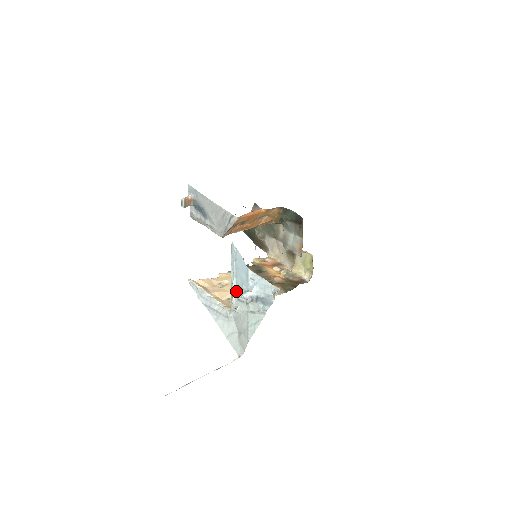
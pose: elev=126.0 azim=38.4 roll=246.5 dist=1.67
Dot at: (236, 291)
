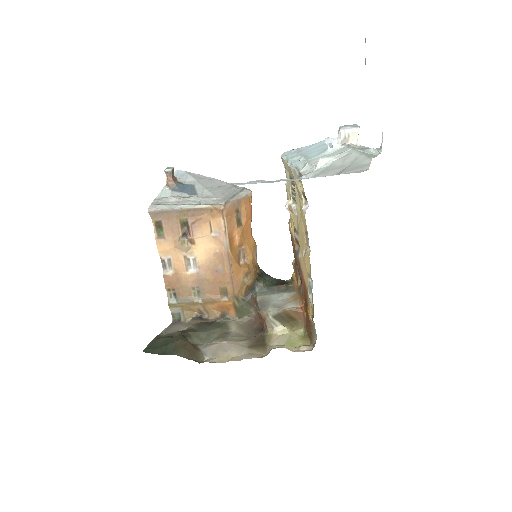
Dot at: (311, 160)
